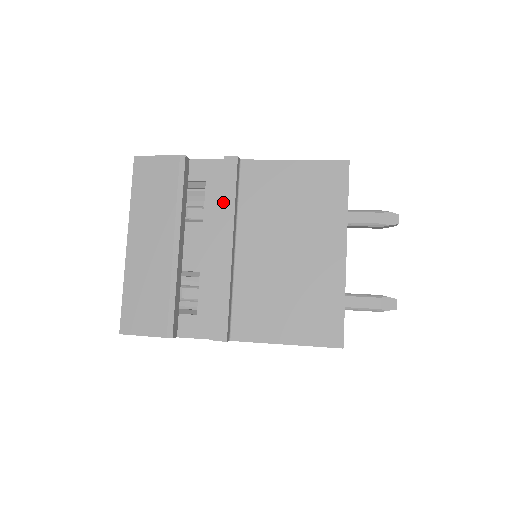
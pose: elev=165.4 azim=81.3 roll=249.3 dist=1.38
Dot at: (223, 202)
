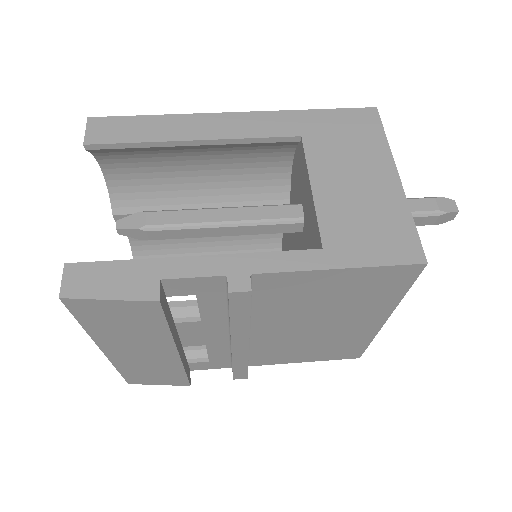
Dot at: (232, 324)
